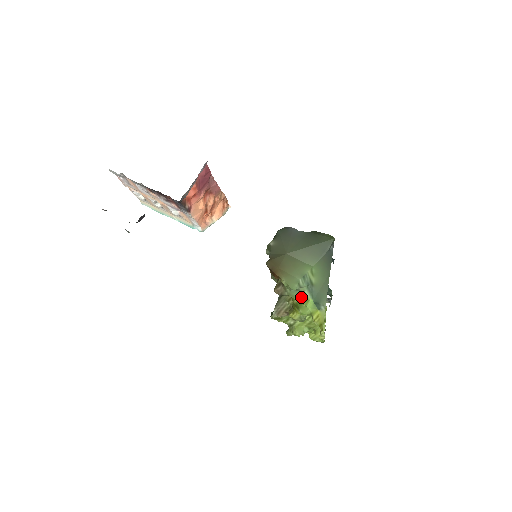
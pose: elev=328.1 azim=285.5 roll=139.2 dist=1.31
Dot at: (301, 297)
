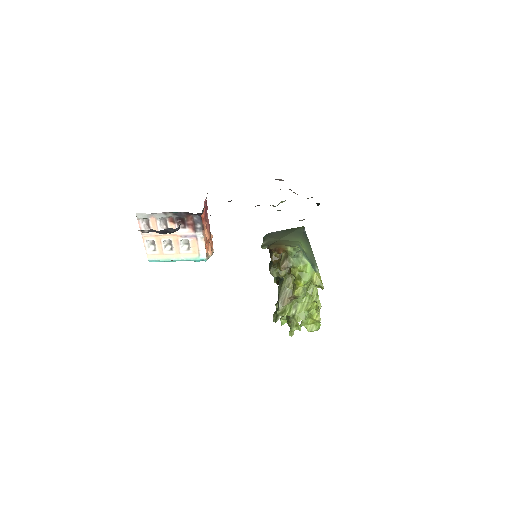
Dot at: (301, 264)
